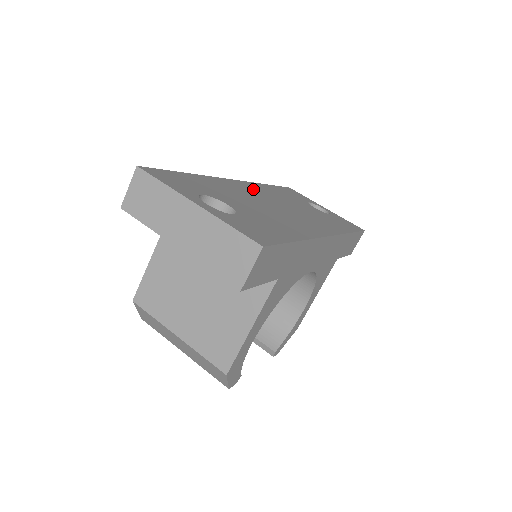
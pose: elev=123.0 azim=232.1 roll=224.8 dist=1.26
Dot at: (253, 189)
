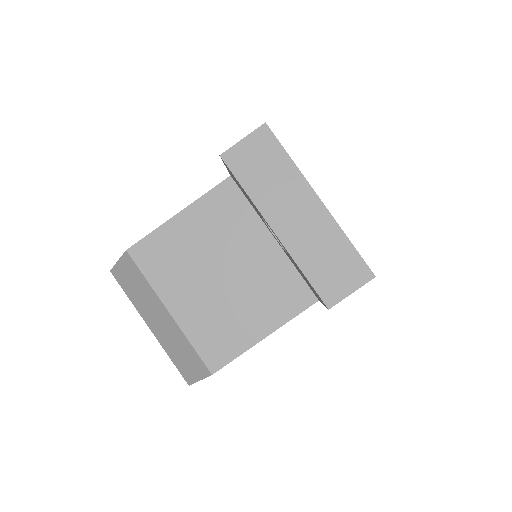
Dot at: occluded
